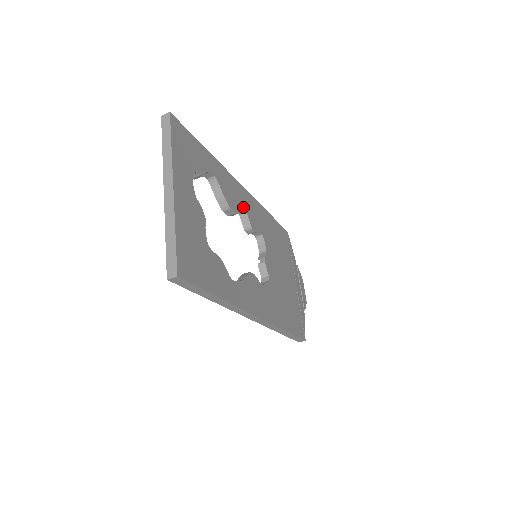
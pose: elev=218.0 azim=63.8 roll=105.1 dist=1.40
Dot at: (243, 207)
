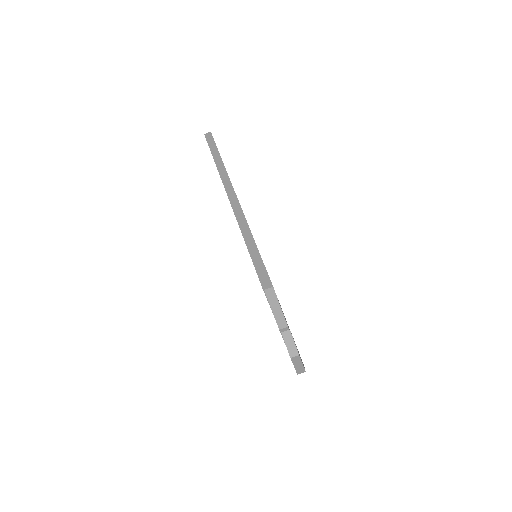
Dot at: occluded
